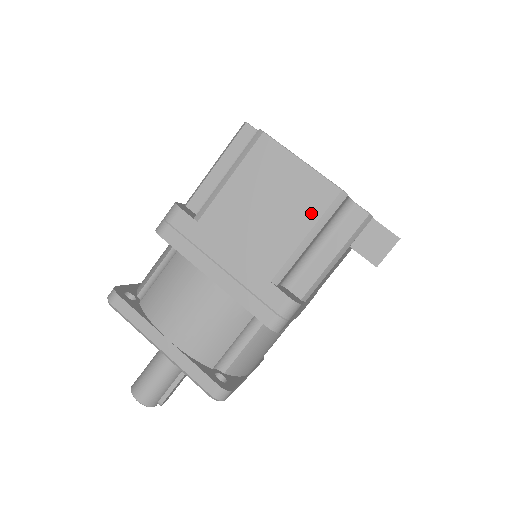
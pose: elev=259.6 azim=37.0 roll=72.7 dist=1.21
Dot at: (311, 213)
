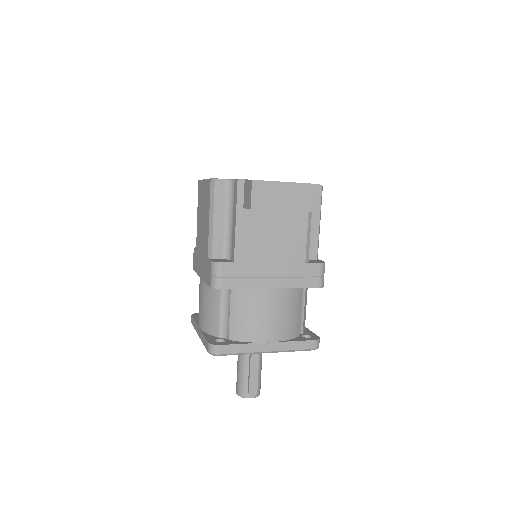
Dot at: (208, 204)
